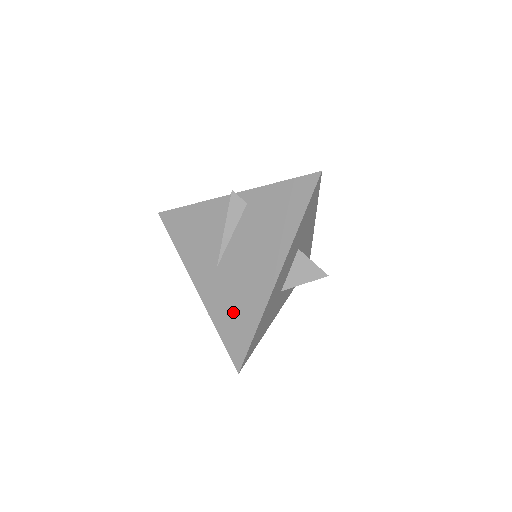
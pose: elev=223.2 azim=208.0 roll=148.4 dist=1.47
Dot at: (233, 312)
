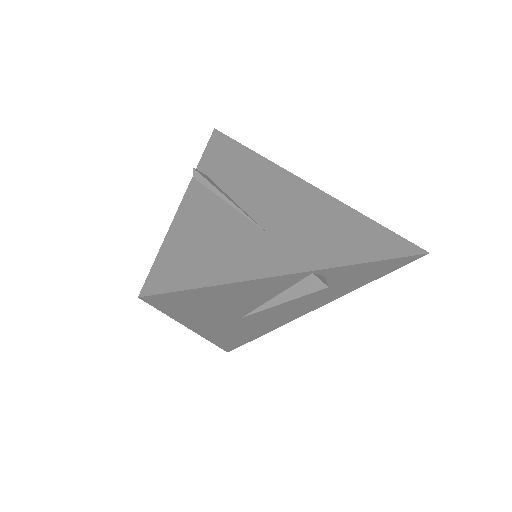
Dot at: (244, 334)
